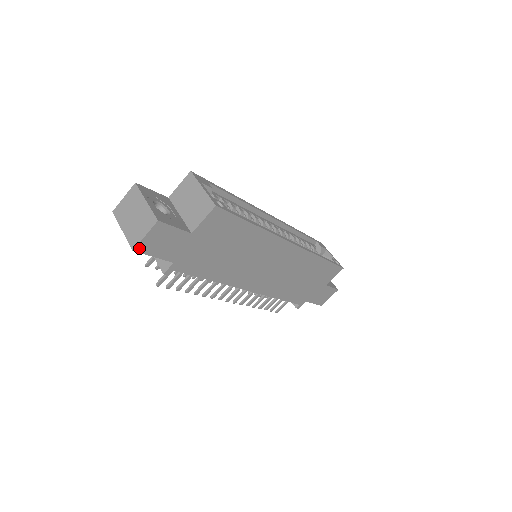
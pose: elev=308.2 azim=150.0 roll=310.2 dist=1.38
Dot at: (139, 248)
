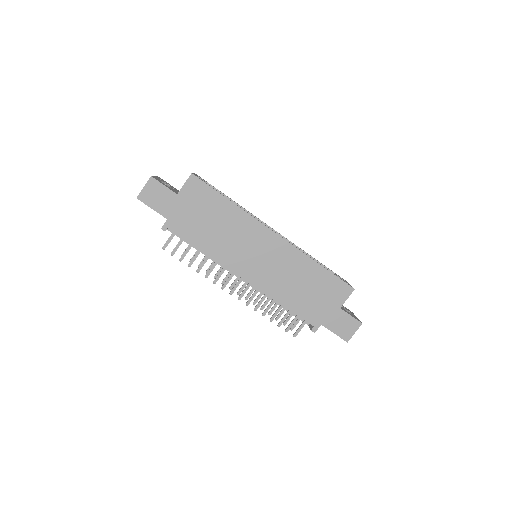
Dot at: (141, 197)
